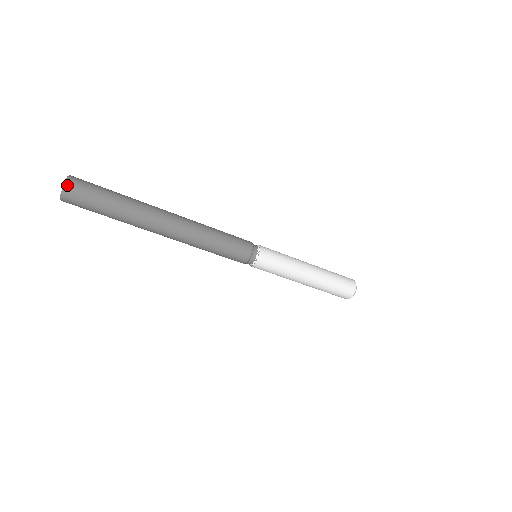
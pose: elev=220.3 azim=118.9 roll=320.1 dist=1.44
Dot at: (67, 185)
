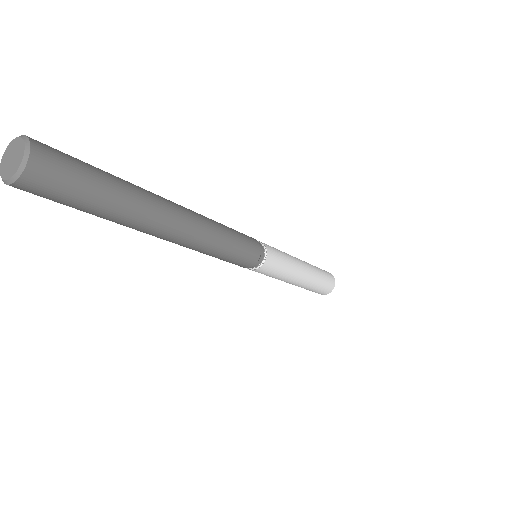
Dot at: (16, 183)
